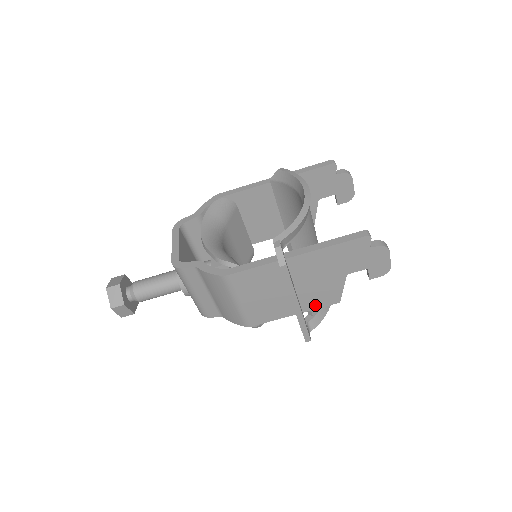
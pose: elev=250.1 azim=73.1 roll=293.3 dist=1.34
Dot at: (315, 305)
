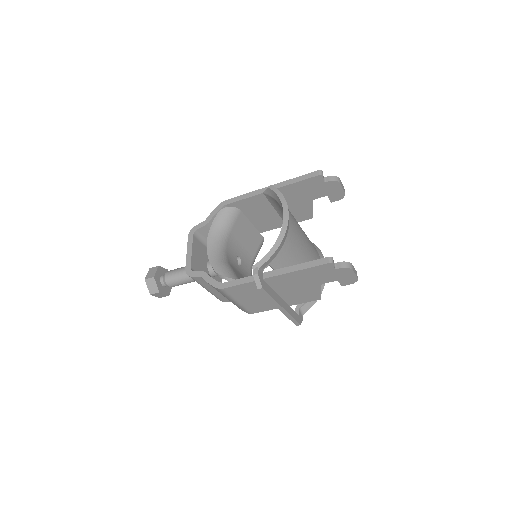
Dot at: (300, 301)
